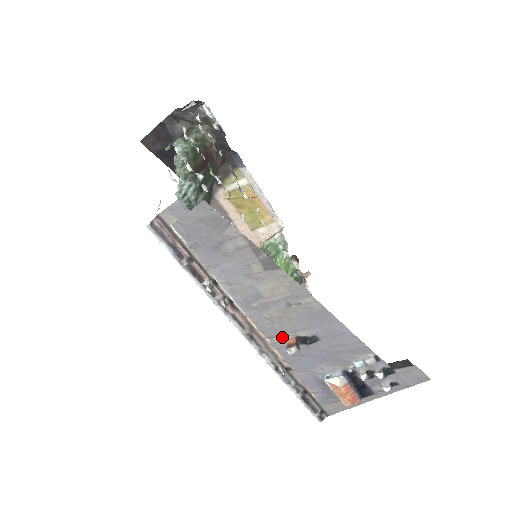
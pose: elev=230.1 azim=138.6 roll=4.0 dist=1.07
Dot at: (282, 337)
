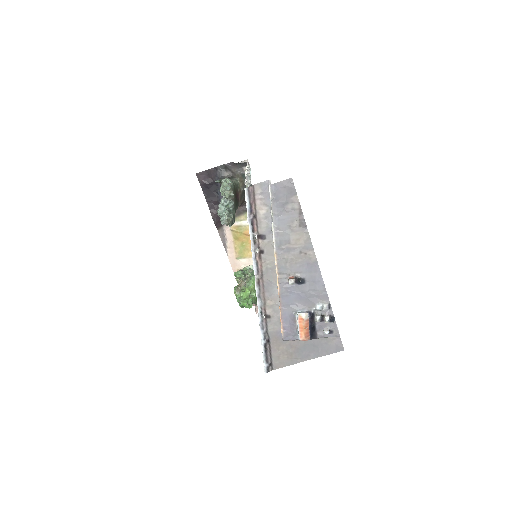
Dot at: (286, 275)
